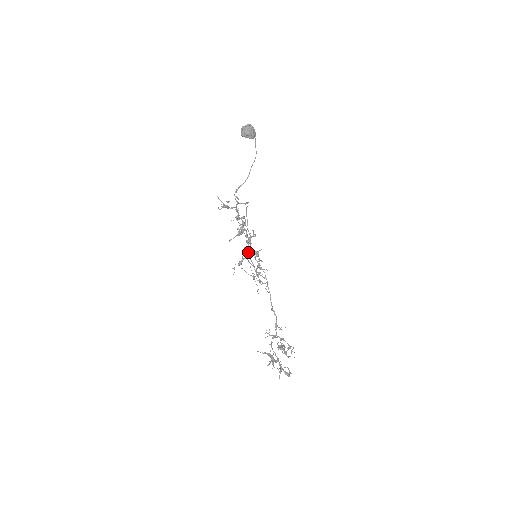
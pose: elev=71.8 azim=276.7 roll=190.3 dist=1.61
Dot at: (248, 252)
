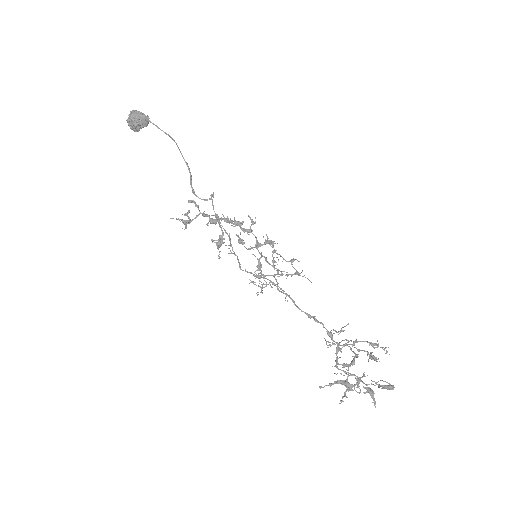
Dot at: occluded
